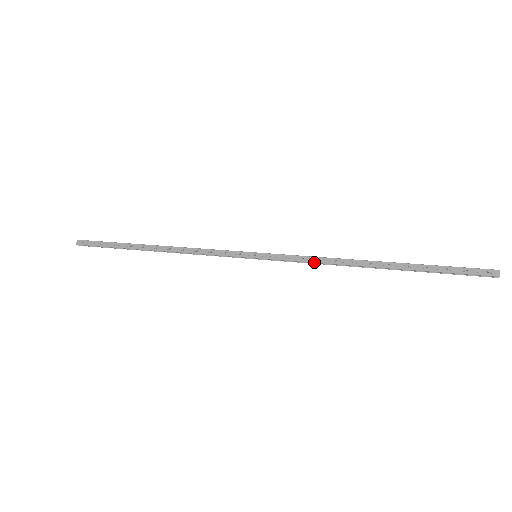
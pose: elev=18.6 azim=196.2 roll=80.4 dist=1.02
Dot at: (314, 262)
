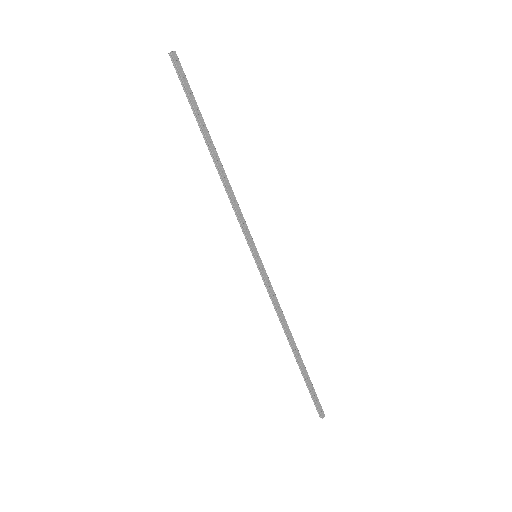
Dot at: (276, 305)
